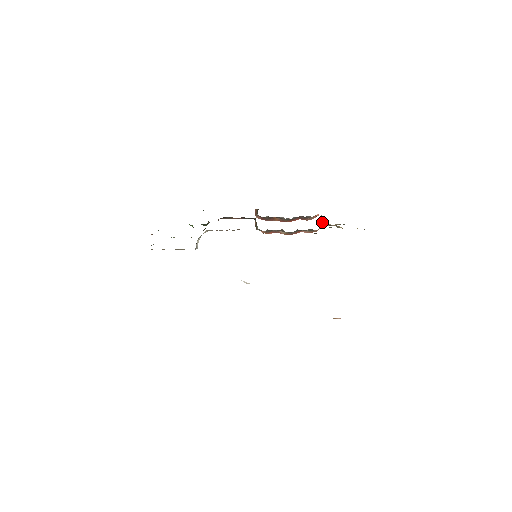
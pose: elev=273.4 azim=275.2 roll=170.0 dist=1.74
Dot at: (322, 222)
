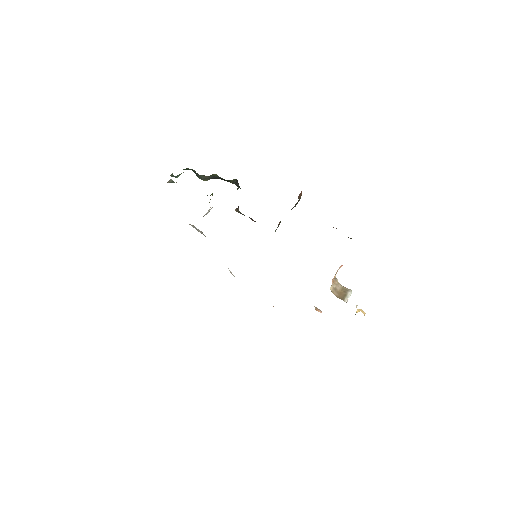
Dot at: (333, 278)
